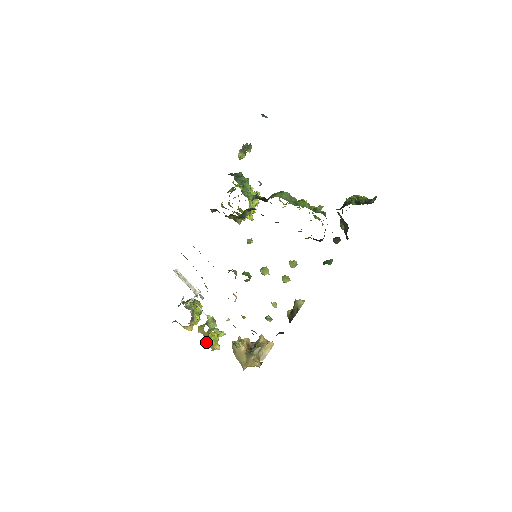
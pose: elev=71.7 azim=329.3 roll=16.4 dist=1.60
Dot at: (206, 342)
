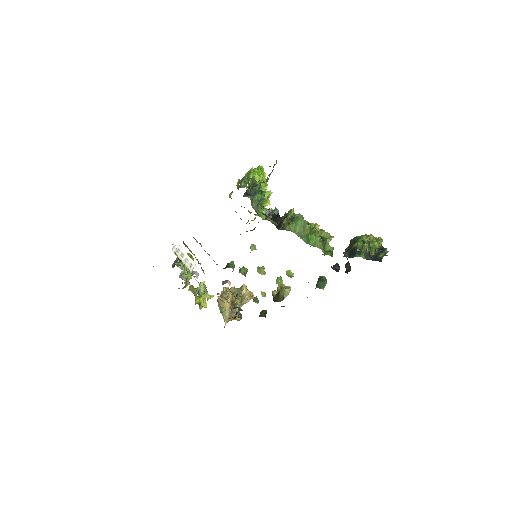
Dot at: (195, 302)
